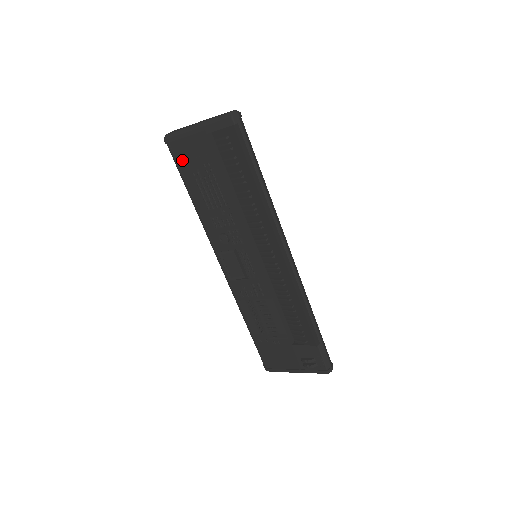
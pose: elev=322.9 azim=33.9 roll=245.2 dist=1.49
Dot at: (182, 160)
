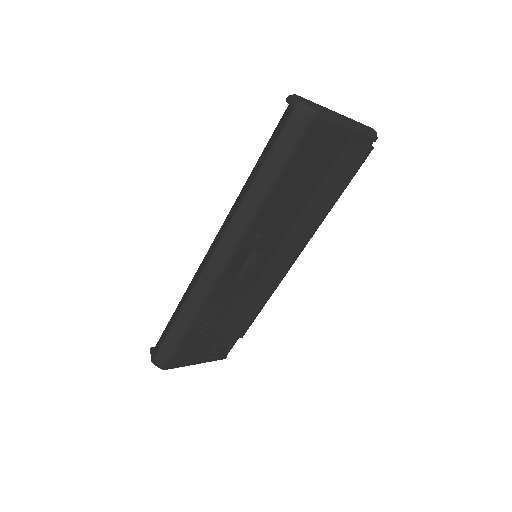
Dot at: (305, 147)
